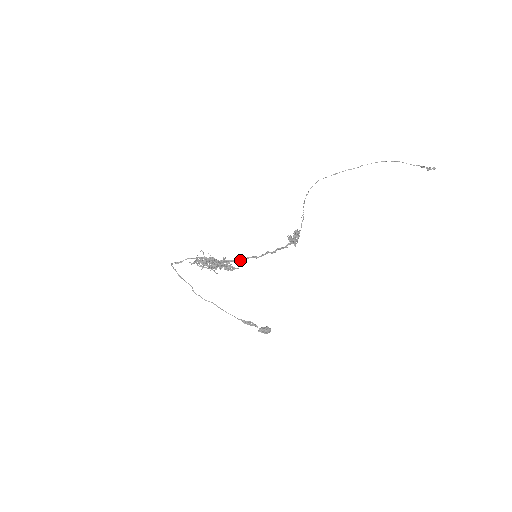
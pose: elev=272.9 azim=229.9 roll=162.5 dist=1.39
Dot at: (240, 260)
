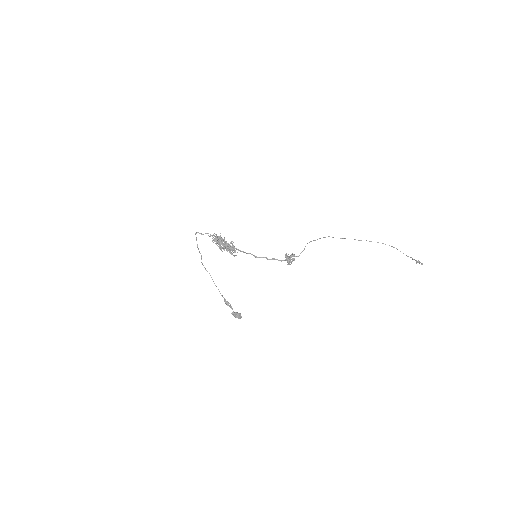
Dot at: (243, 251)
